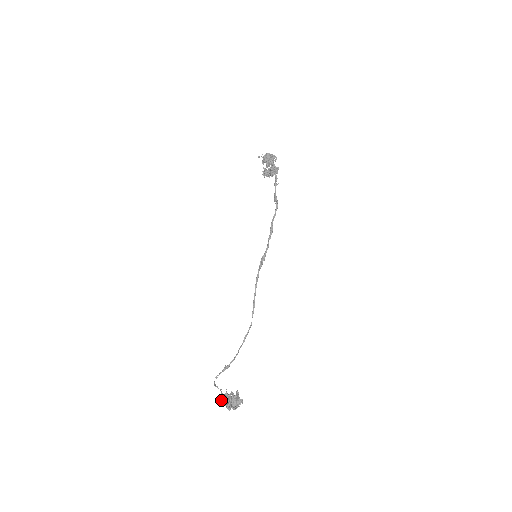
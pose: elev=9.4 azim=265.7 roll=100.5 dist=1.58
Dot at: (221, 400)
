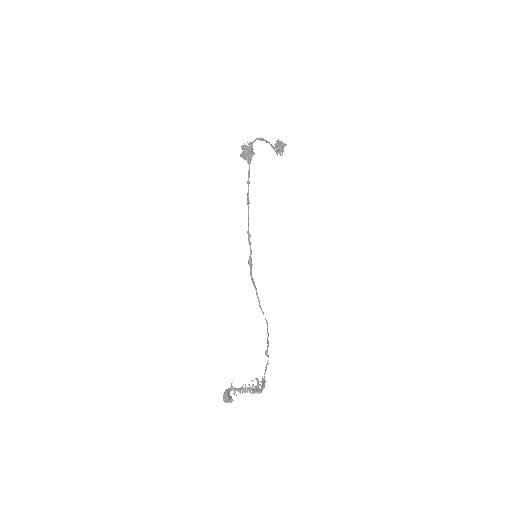
Dot at: occluded
